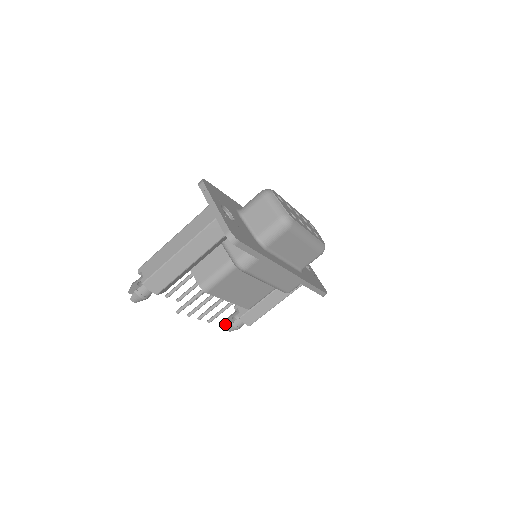
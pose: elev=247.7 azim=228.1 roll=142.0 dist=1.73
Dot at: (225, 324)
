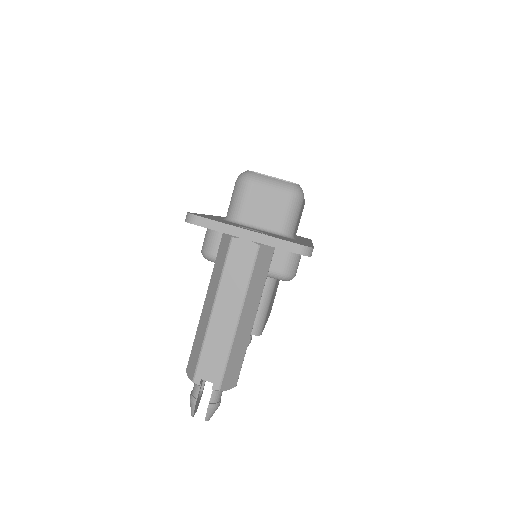
Dot at: occluded
